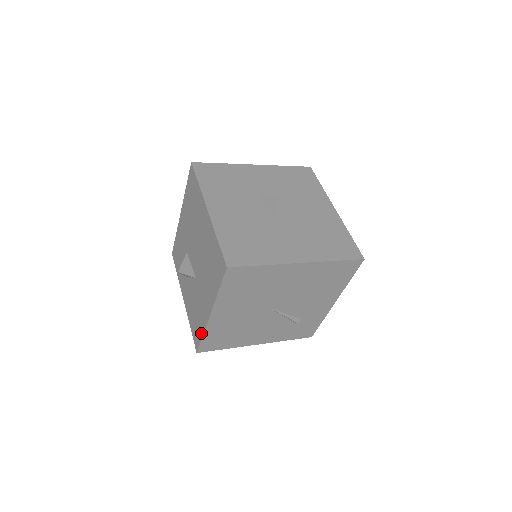
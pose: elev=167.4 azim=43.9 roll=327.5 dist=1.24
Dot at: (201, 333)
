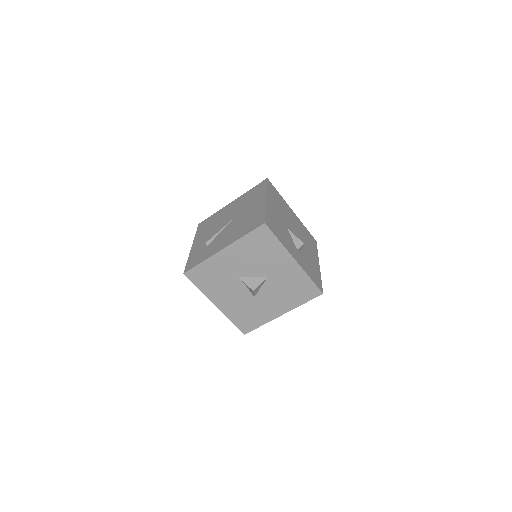
Dot at: occluded
